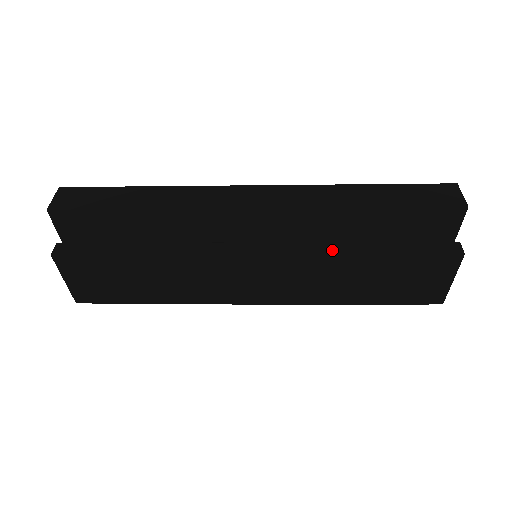
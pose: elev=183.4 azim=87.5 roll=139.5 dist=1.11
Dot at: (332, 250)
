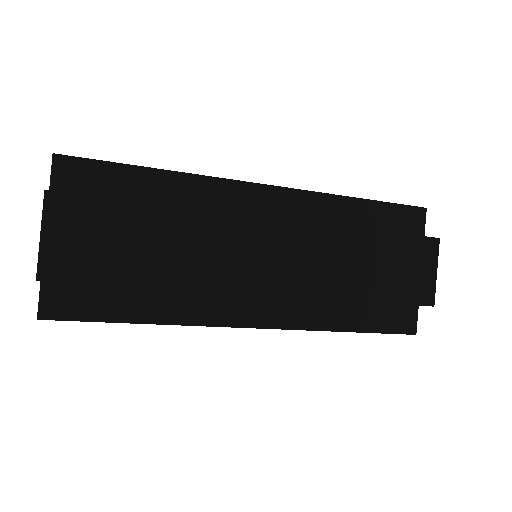
Dot at: (337, 226)
